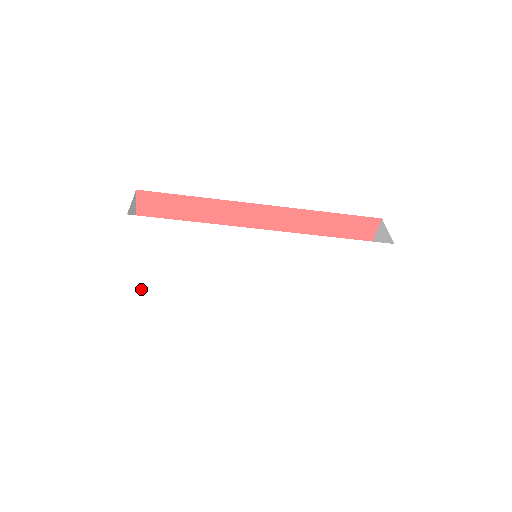
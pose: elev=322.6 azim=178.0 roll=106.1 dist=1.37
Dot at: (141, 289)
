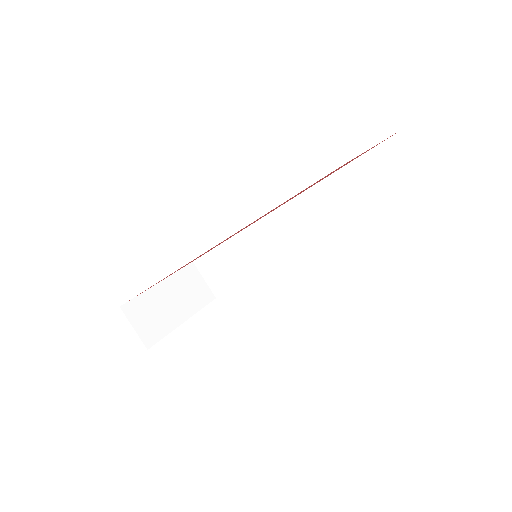
Dot at: occluded
